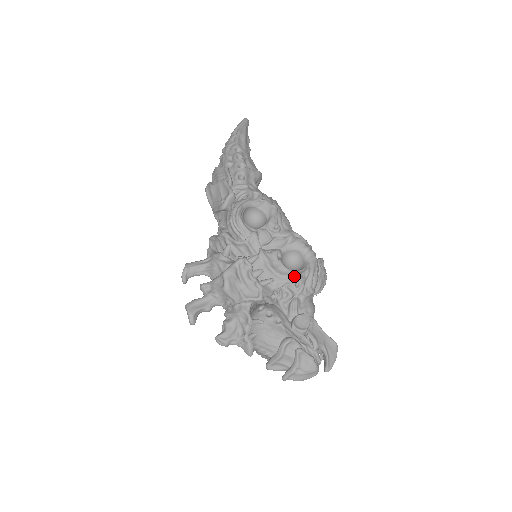
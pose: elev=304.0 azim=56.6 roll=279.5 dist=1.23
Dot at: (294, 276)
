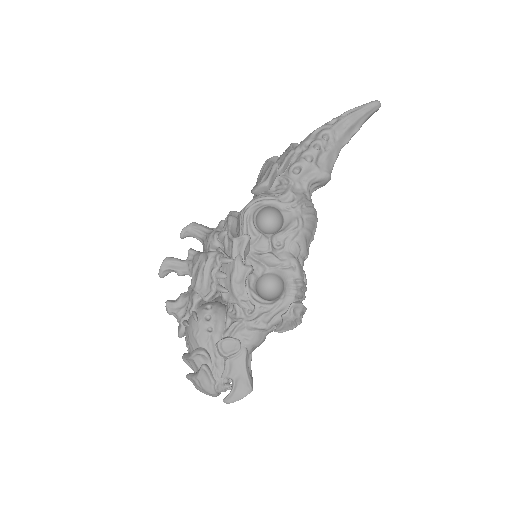
Dot at: (248, 302)
